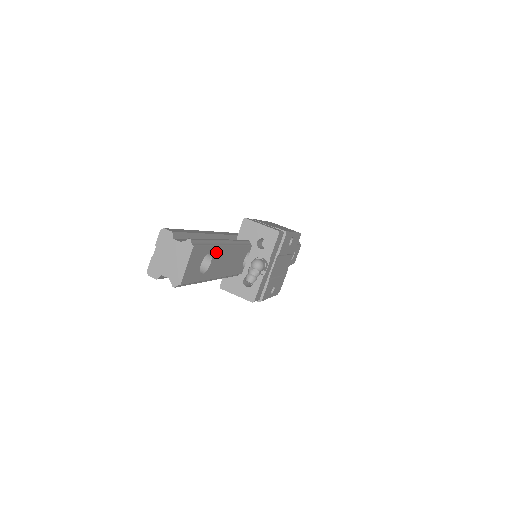
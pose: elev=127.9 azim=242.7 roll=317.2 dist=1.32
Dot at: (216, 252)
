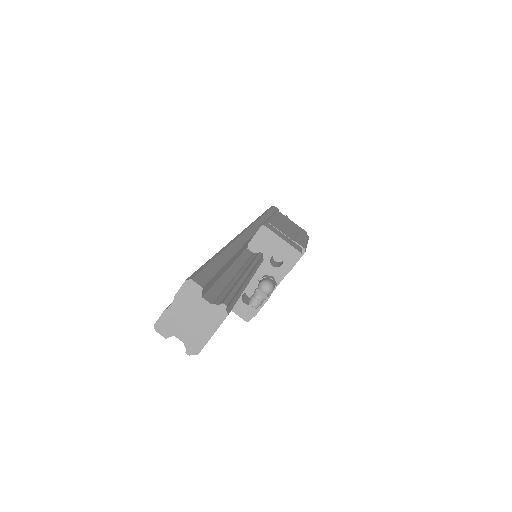
Dot at: occluded
